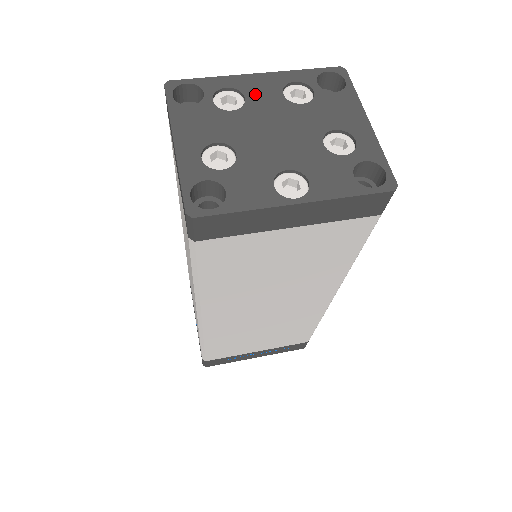
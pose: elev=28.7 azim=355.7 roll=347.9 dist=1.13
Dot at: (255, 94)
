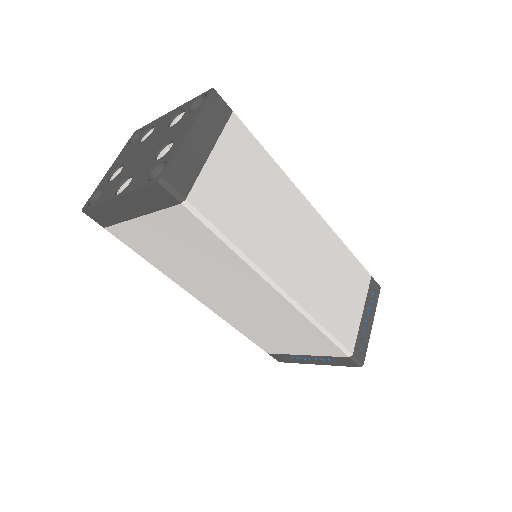
Dot at: (158, 127)
